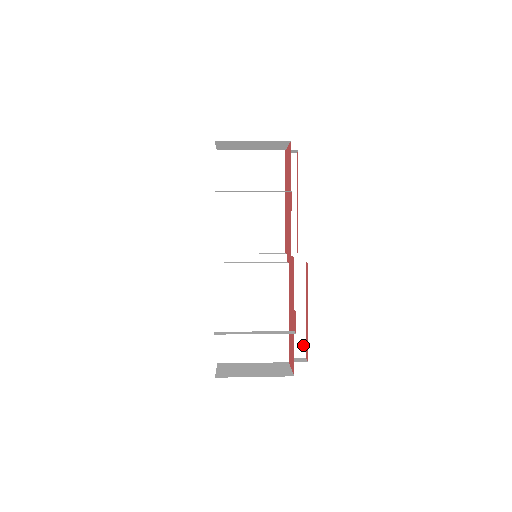
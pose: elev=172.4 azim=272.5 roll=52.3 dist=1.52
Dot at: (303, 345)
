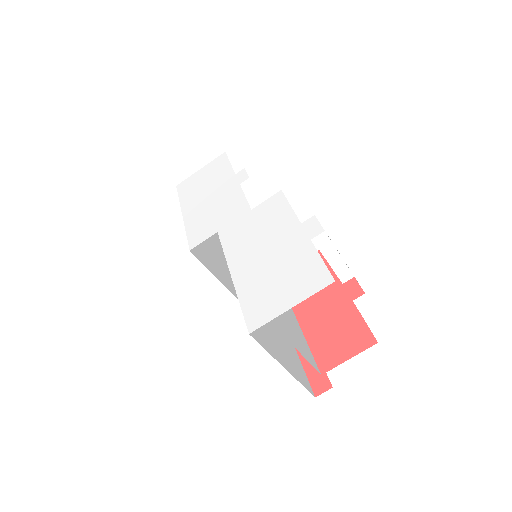
Dot at: (307, 380)
